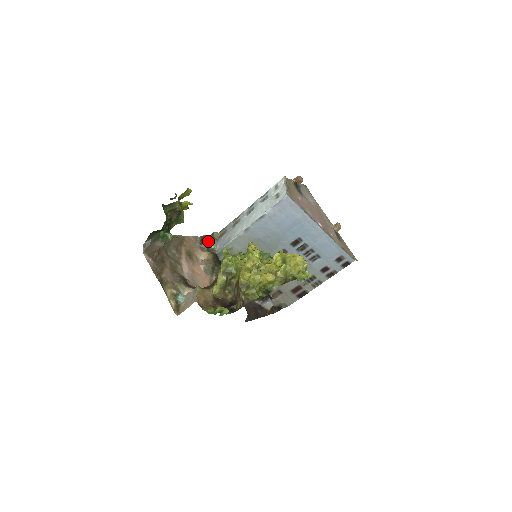
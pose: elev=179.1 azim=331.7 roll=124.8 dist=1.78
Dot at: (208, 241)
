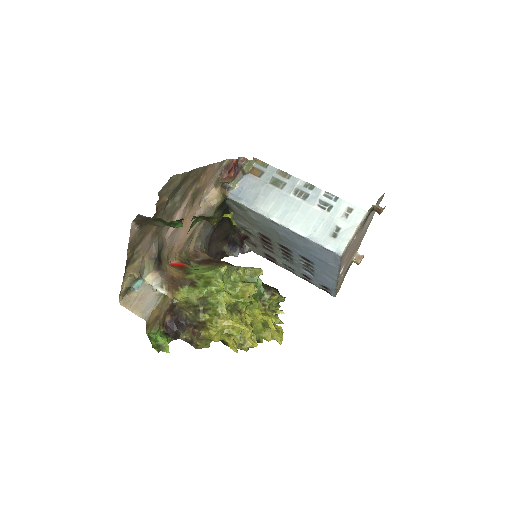
Dot at: (232, 176)
